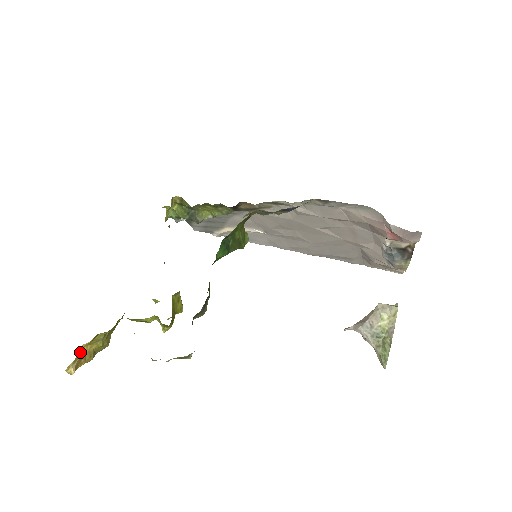
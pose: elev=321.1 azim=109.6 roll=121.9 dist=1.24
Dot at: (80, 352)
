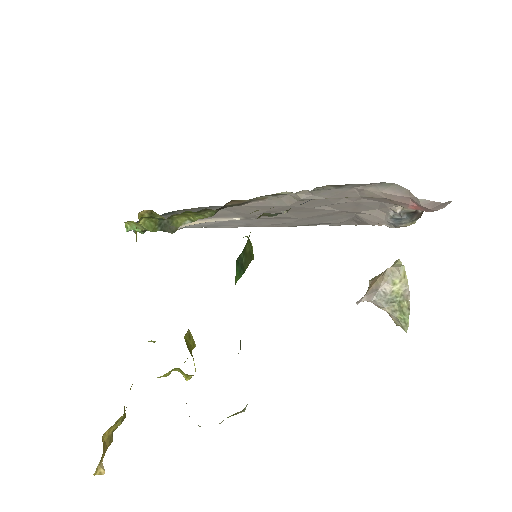
Dot at: (103, 446)
